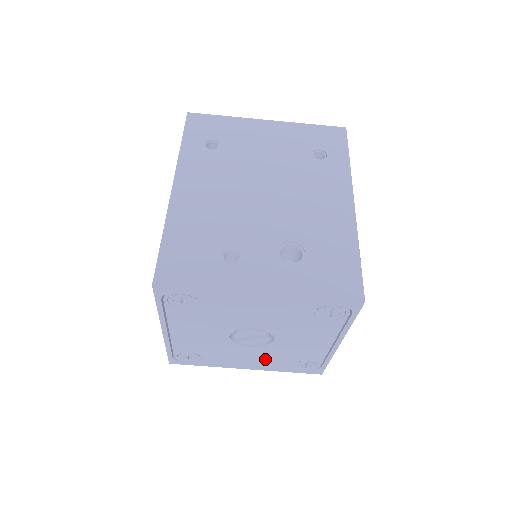
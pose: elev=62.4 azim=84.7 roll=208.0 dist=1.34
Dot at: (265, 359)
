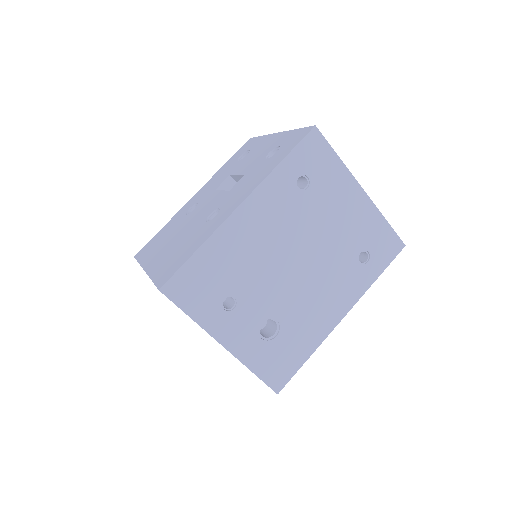
Dot at: occluded
